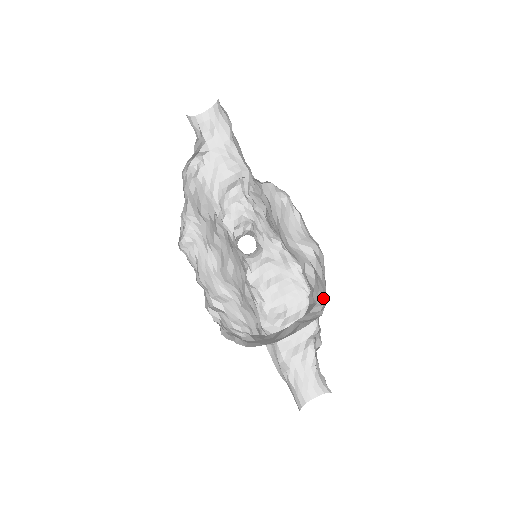
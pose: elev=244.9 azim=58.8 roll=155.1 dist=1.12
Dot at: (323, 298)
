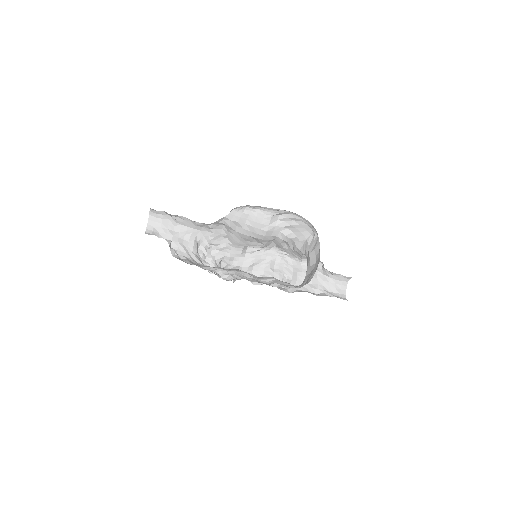
Dot at: (308, 232)
